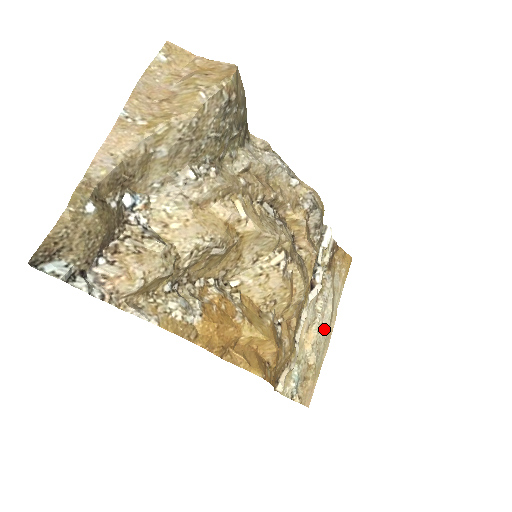
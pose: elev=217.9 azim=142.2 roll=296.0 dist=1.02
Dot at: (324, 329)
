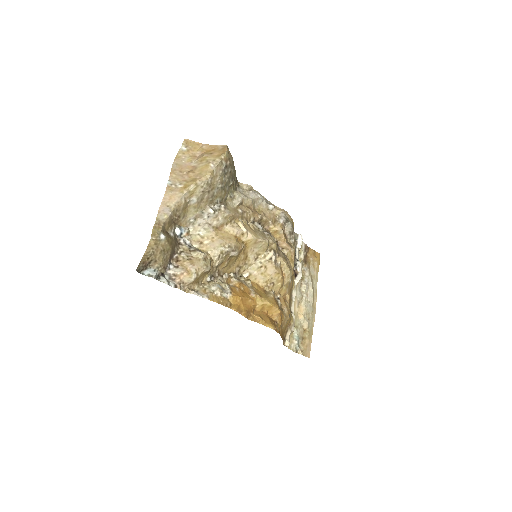
Dot at: (310, 304)
